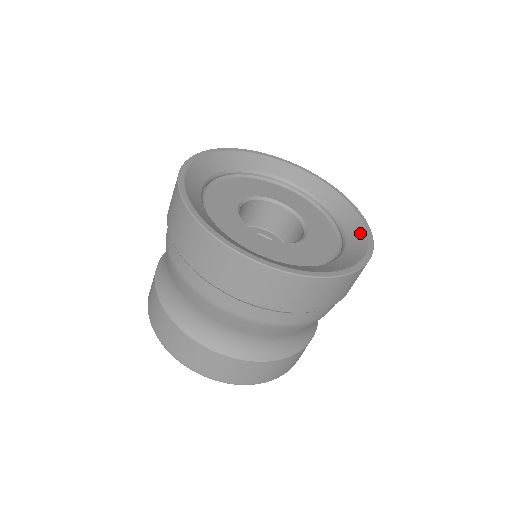
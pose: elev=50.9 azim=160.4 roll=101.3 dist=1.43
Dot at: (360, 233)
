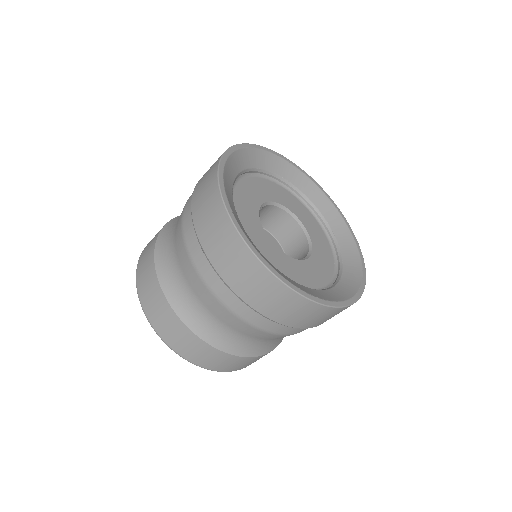
Dot at: (349, 291)
